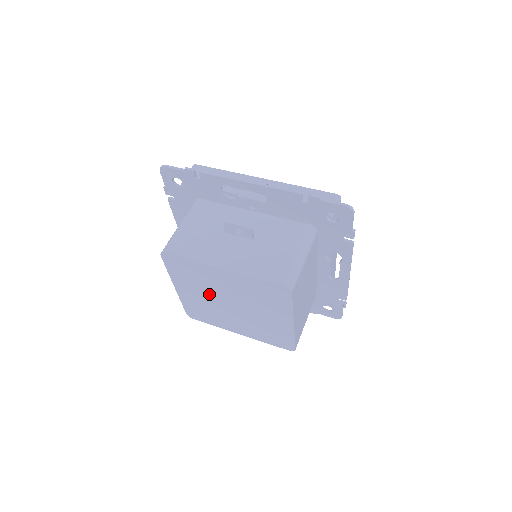
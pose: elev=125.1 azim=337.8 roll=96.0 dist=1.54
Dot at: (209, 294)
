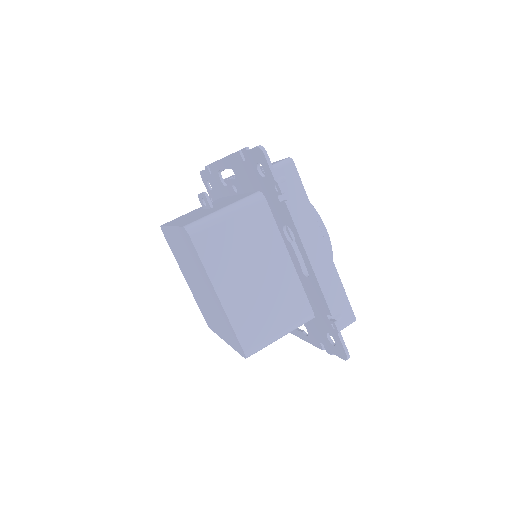
Dot at: (190, 275)
